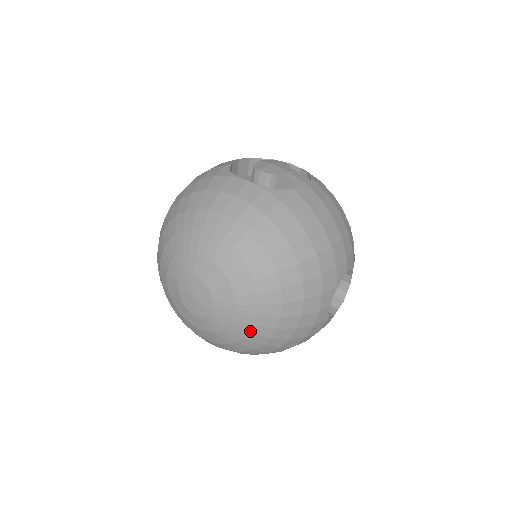
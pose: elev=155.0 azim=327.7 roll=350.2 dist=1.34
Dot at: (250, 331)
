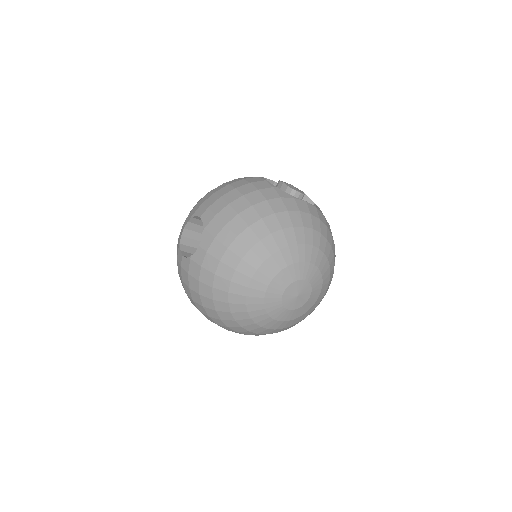
Dot at: occluded
